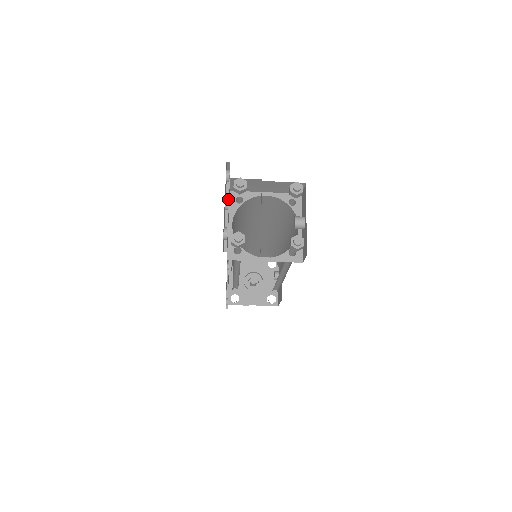
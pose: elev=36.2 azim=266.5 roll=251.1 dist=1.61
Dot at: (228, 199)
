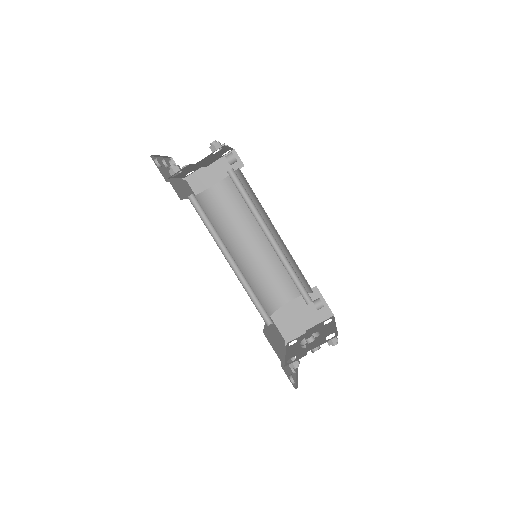
Dot at: (181, 181)
